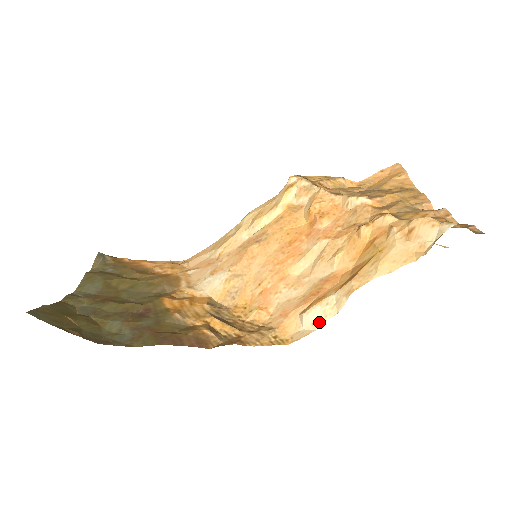
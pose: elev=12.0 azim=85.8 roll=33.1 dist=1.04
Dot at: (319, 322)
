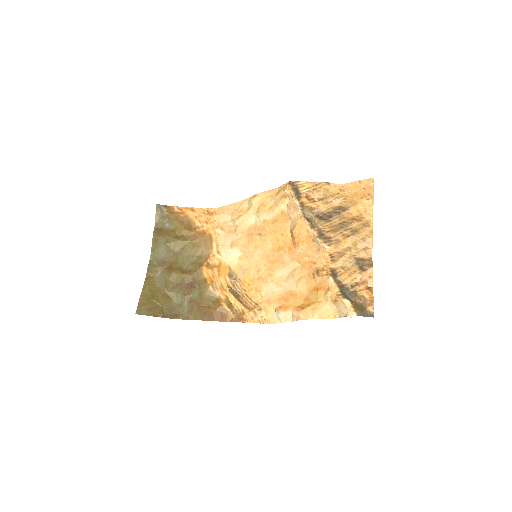
Dot at: (283, 321)
